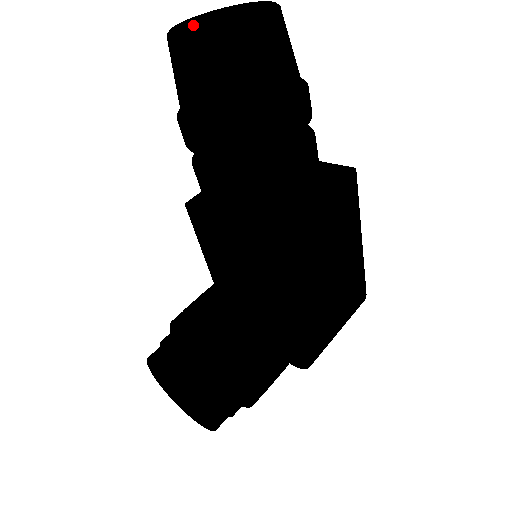
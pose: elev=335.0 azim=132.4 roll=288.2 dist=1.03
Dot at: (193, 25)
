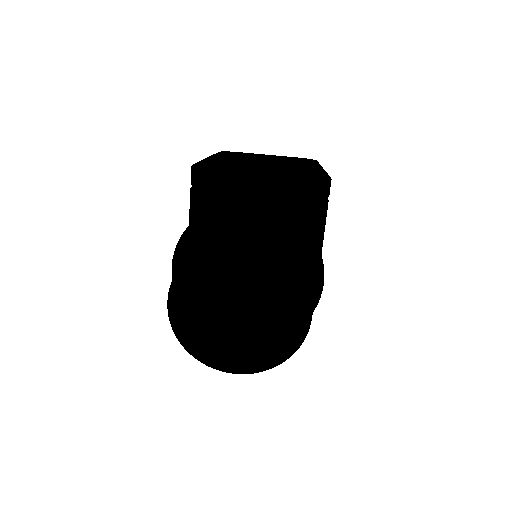
Dot at: (202, 324)
